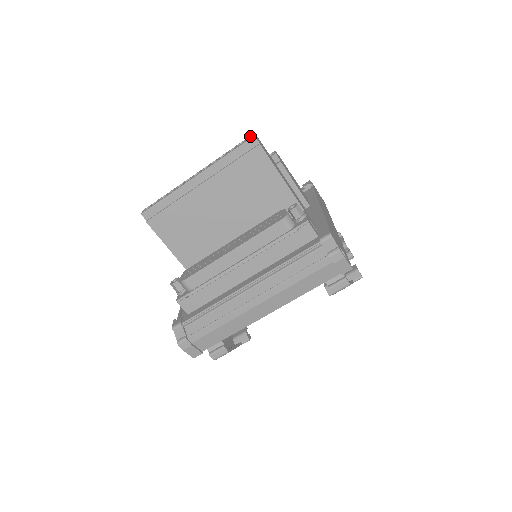
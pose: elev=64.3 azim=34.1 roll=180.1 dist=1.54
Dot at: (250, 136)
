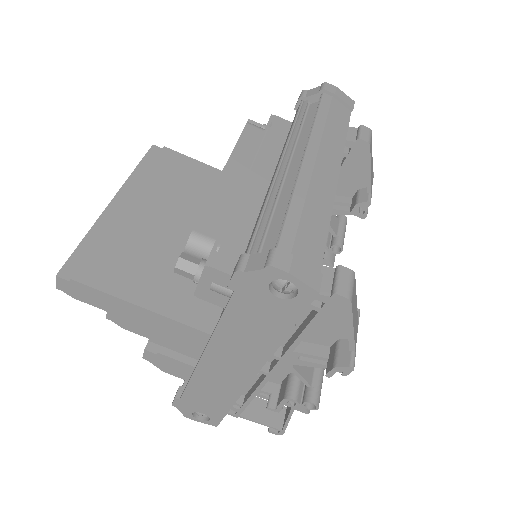
Dot at: occluded
